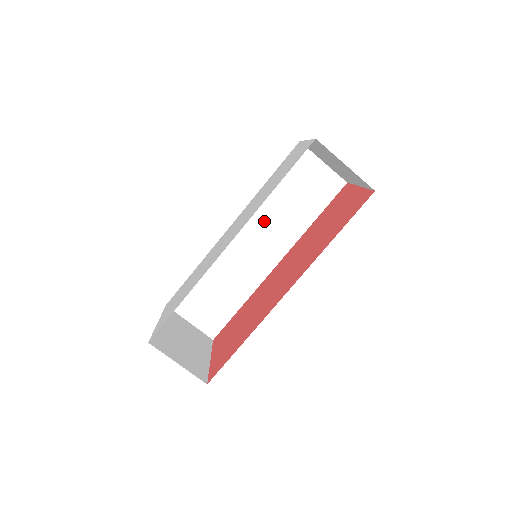
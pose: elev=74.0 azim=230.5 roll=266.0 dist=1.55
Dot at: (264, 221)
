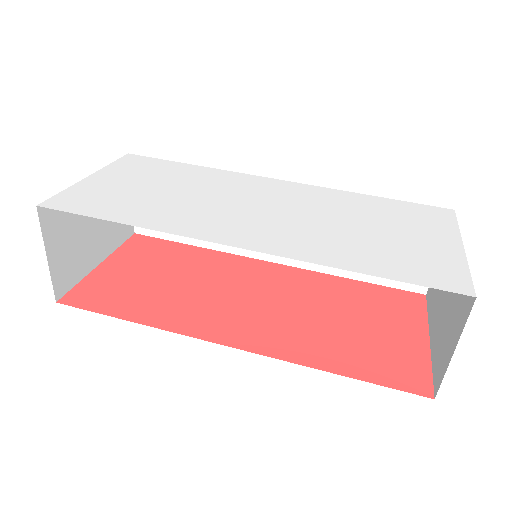
Dot at: occluded
